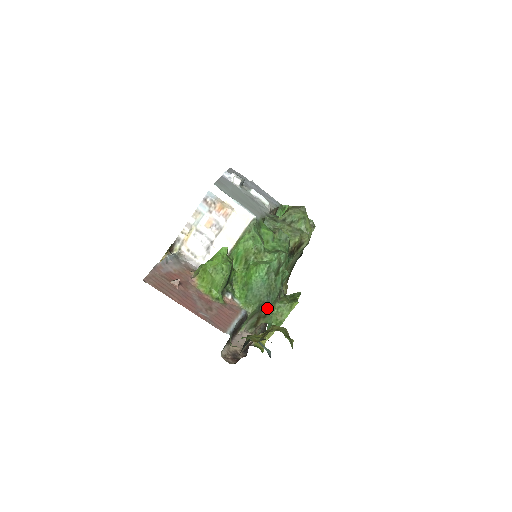
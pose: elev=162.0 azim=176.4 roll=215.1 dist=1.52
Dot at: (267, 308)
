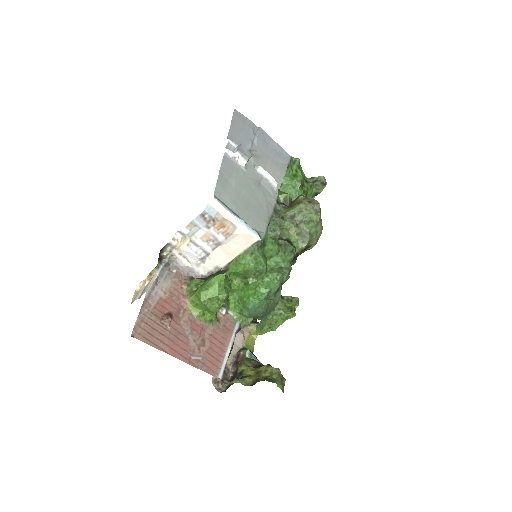
Dot at: occluded
